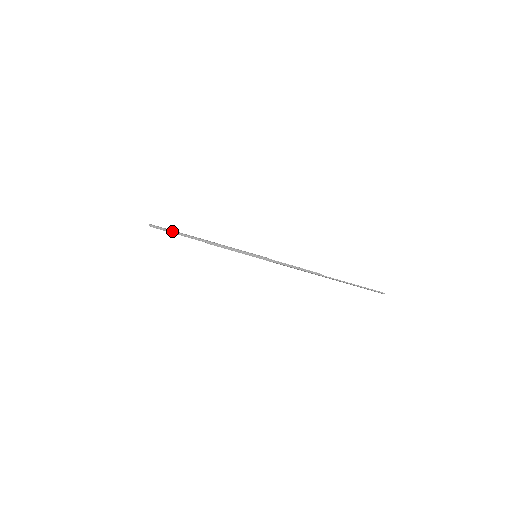
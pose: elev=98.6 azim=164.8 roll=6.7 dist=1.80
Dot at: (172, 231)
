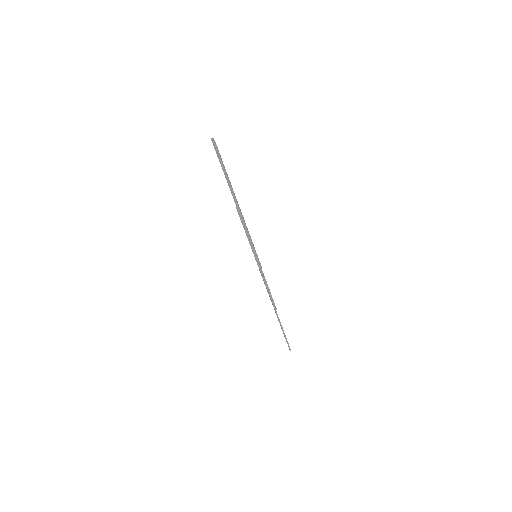
Dot at: (225, 171)
